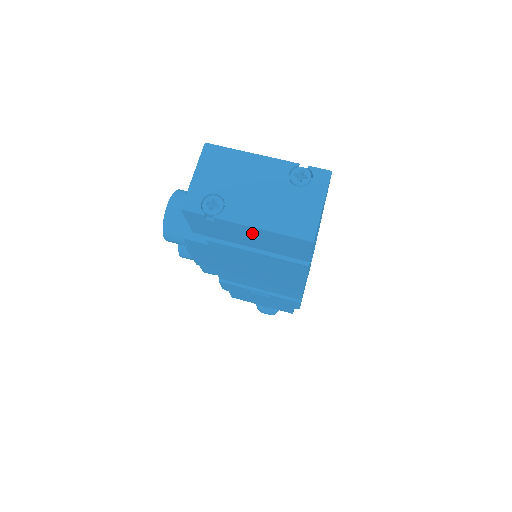
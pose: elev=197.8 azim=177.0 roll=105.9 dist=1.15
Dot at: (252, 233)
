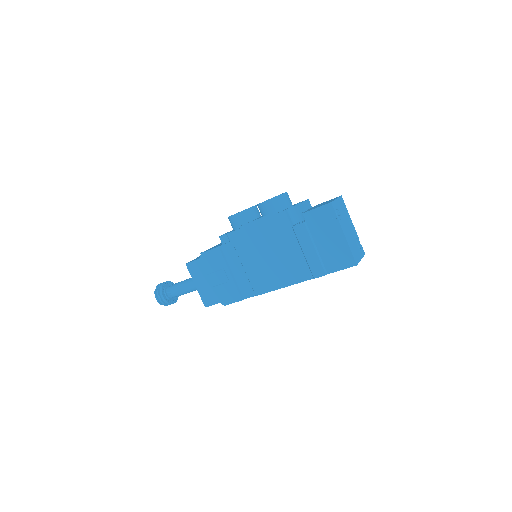
Dot at: (337, 239)
